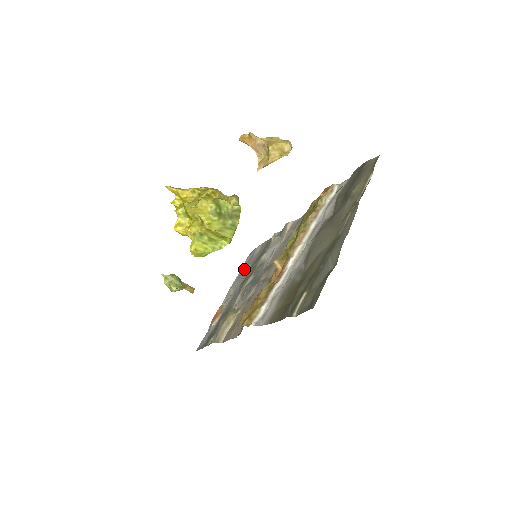
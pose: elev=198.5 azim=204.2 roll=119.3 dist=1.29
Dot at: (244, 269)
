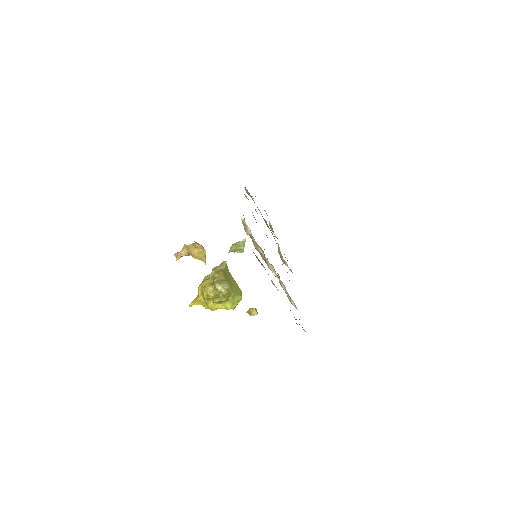
Dot at: occluded
